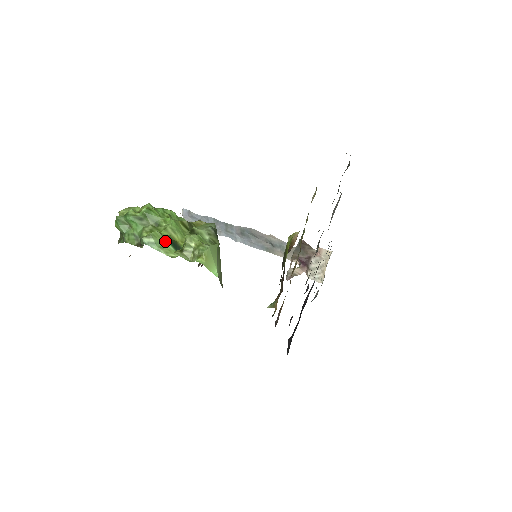
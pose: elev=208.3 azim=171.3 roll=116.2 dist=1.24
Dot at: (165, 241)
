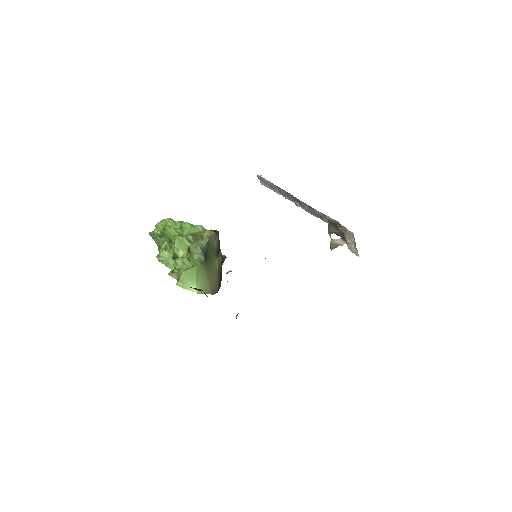
Dot at: (170, 258)
